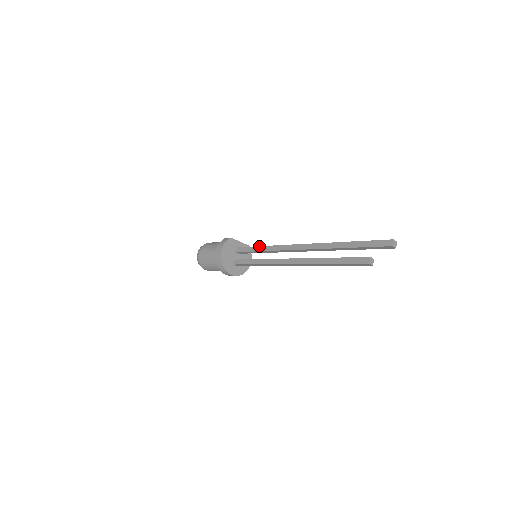
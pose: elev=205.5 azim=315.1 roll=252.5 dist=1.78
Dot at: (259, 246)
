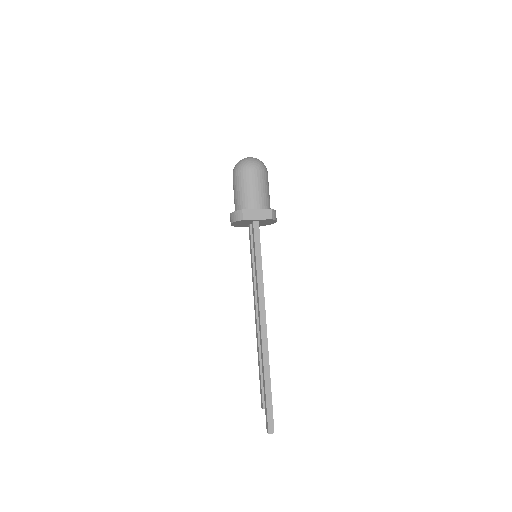
Dot at: (255, 260)
